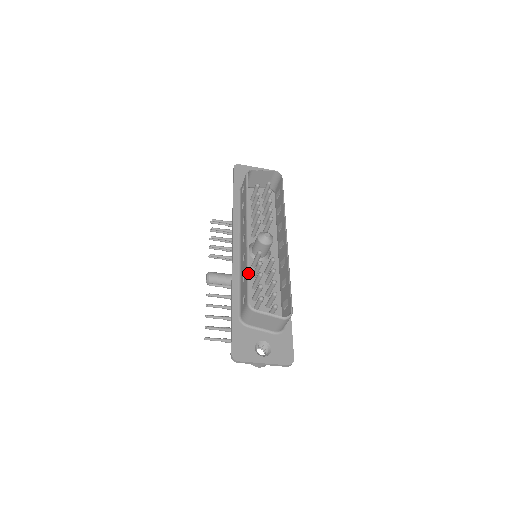
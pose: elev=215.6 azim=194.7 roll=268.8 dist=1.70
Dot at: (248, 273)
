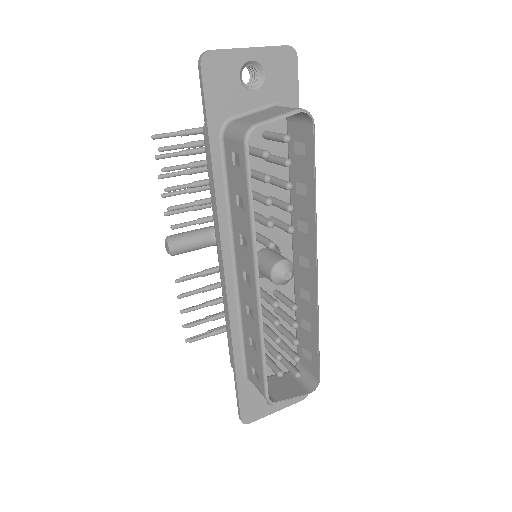
Dot at: (264, 358)
